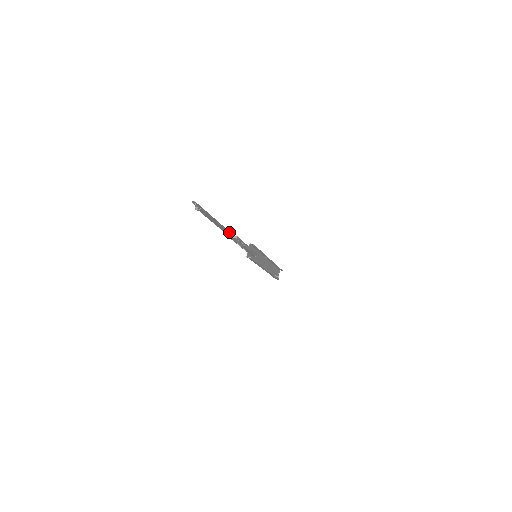
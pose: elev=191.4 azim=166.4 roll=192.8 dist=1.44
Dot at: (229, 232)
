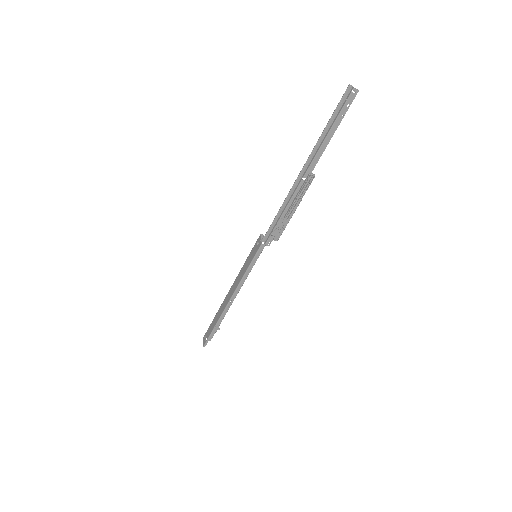
Dot at: (303, 173)
